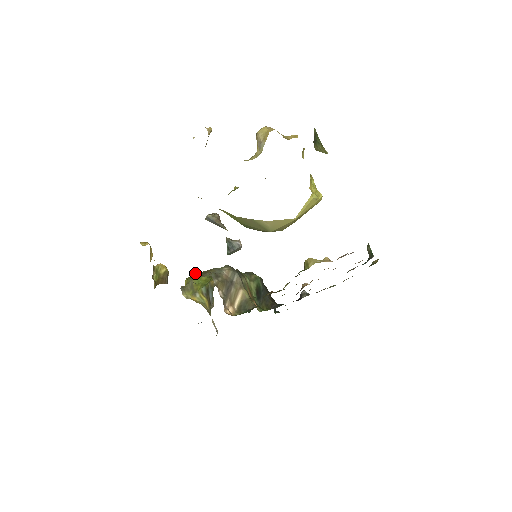
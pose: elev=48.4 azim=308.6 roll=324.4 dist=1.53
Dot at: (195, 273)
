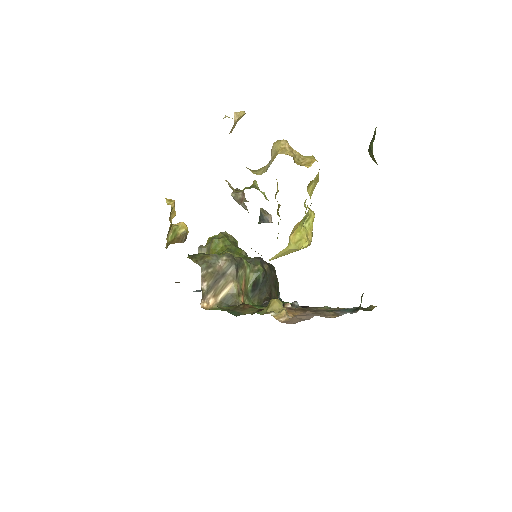
Dot at: (218, 235)
